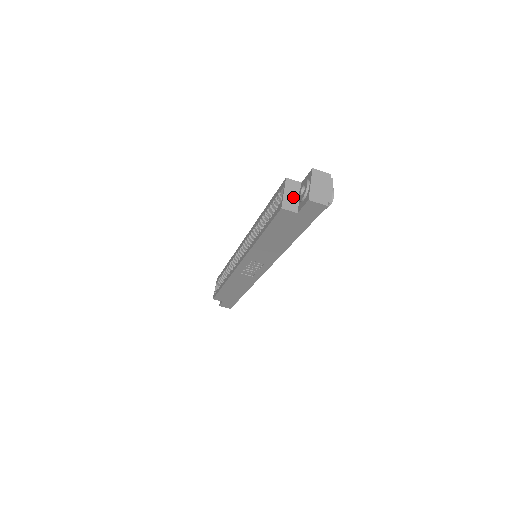
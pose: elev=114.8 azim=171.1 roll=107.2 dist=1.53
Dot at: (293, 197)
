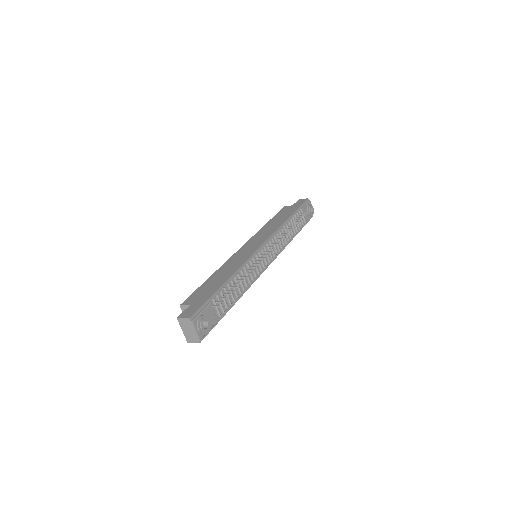
Dot at: occluded
